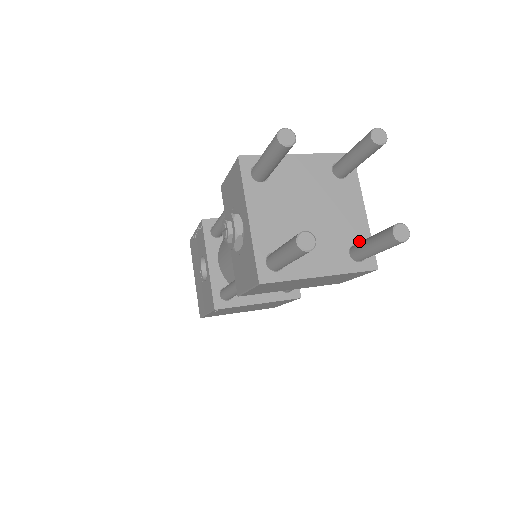
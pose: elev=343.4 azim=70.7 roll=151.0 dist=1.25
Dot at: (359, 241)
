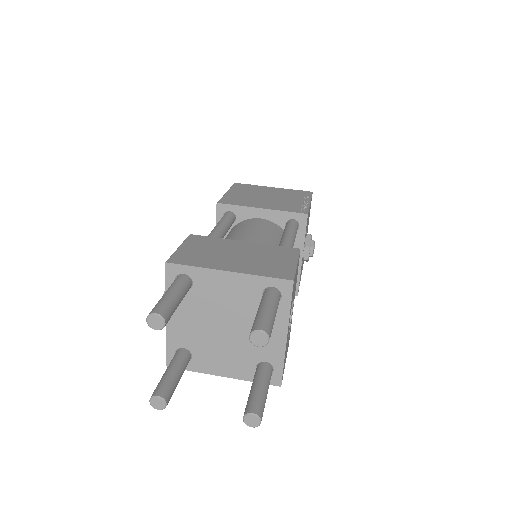
Dot at: (270, 361)
